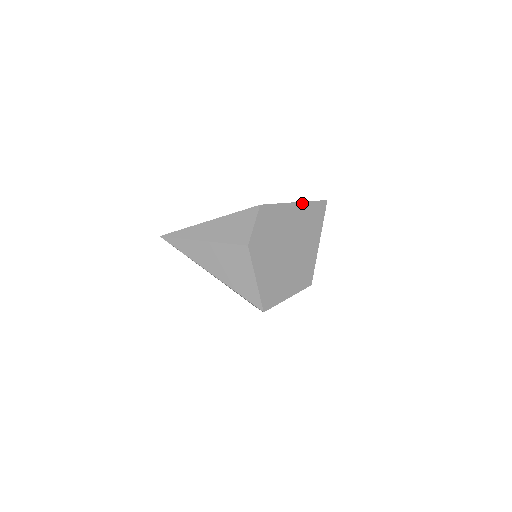
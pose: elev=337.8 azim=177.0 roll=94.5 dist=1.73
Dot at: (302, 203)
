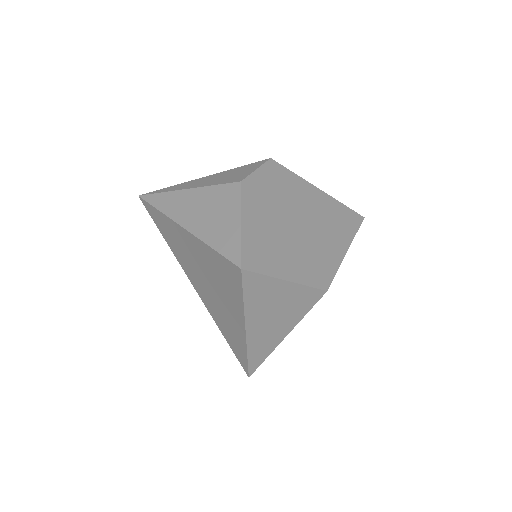
Dot at: (329, 196)
